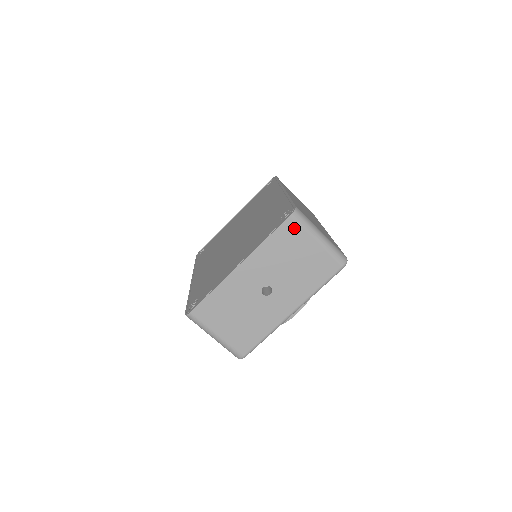
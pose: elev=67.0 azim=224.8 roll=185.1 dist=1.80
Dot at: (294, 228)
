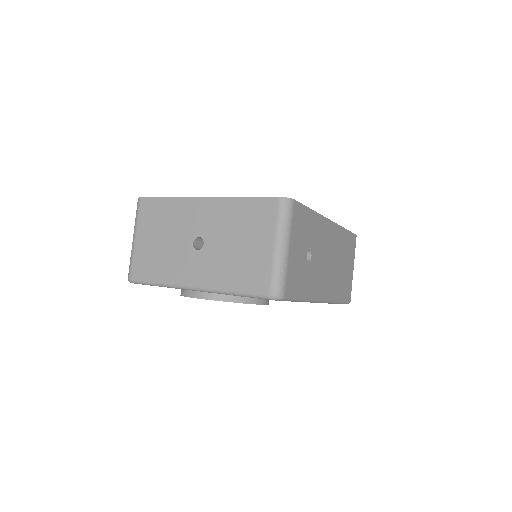
Dot at: (270, 212)
